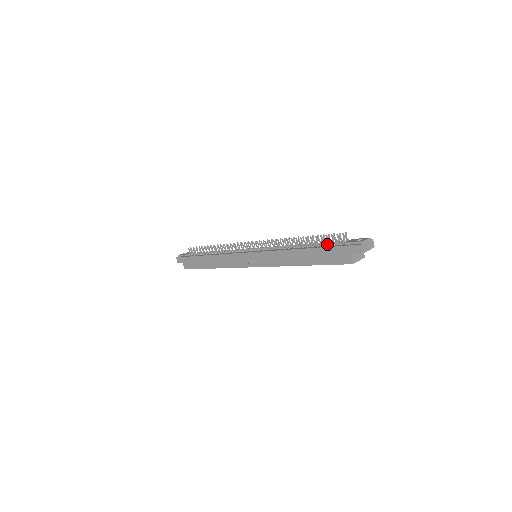
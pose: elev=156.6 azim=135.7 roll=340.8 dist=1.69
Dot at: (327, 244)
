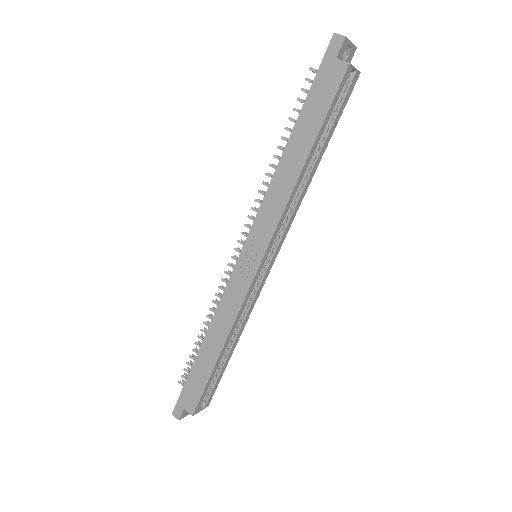
Dot at: occluded
